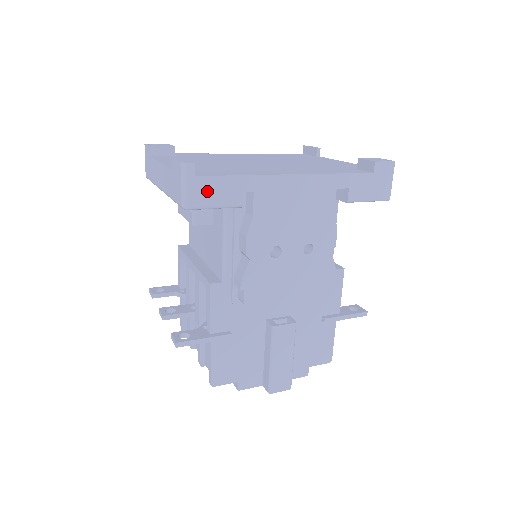
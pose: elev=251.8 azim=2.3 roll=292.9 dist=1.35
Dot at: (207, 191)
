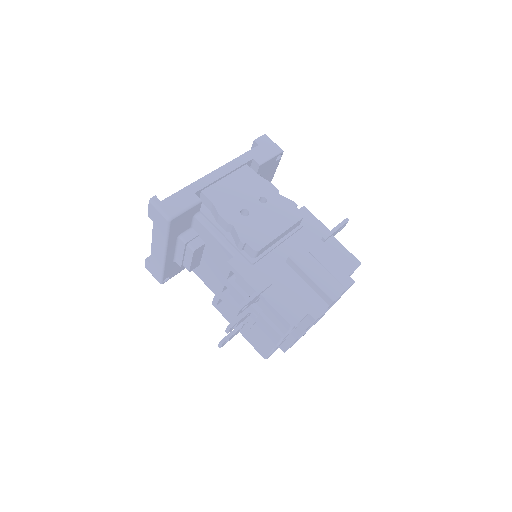
Dot at: (174, 204)
